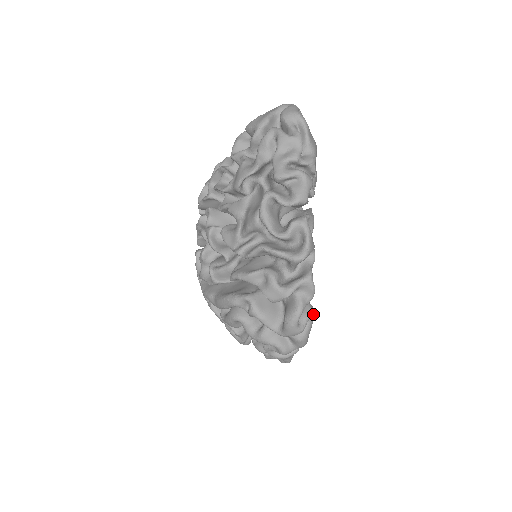
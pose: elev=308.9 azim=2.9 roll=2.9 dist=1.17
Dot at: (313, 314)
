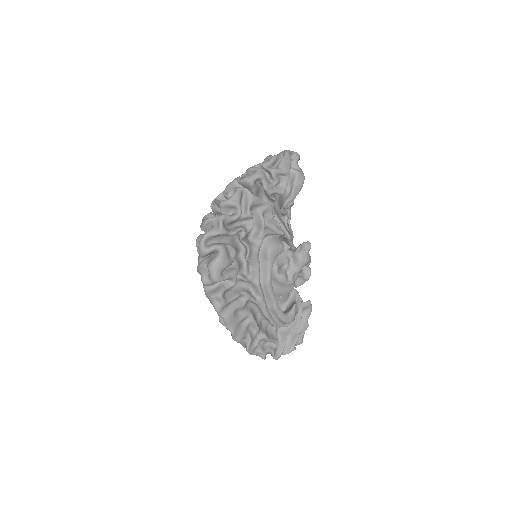
Dot at: (219, 247)
